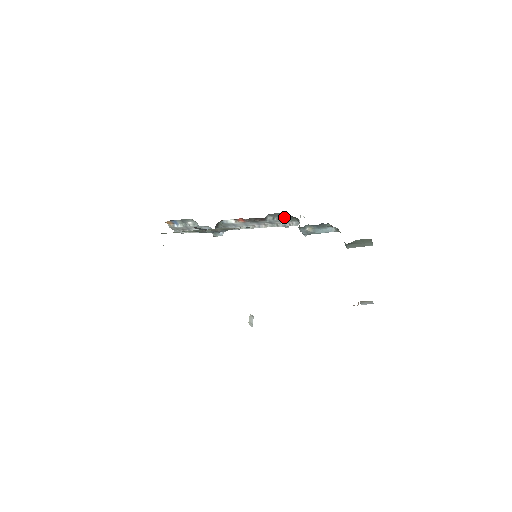
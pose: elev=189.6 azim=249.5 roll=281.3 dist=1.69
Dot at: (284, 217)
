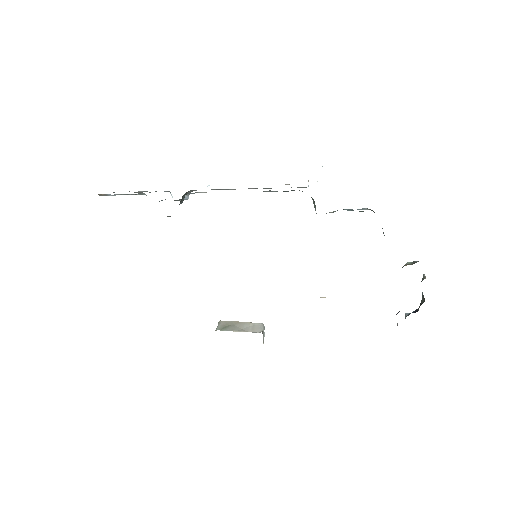
Dot at: occluded
